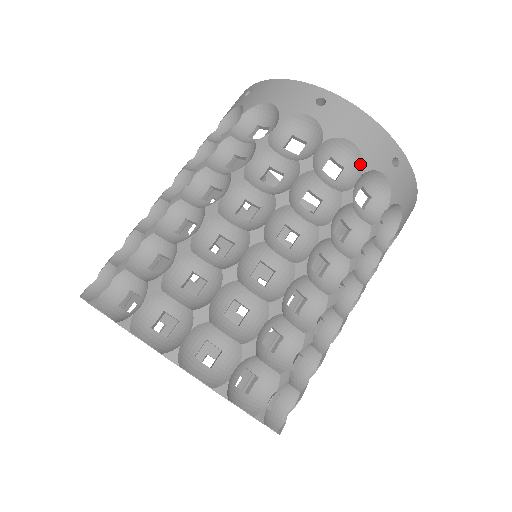
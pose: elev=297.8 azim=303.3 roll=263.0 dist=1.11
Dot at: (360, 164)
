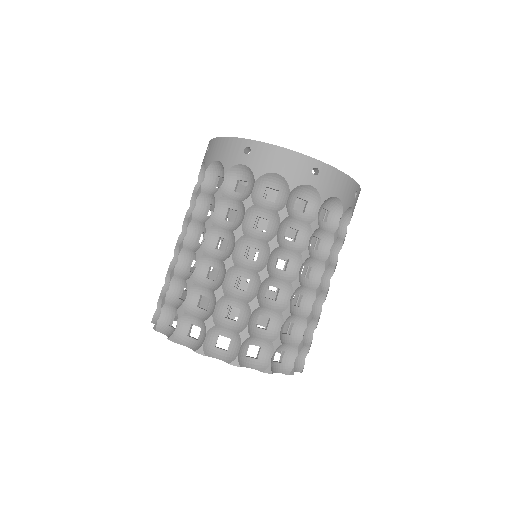
Dot at: (287, 186)
